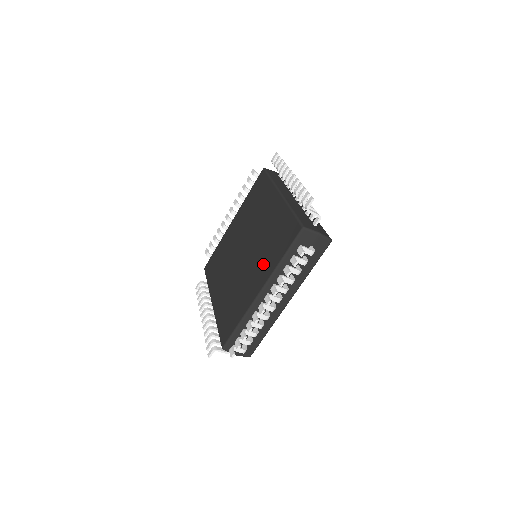
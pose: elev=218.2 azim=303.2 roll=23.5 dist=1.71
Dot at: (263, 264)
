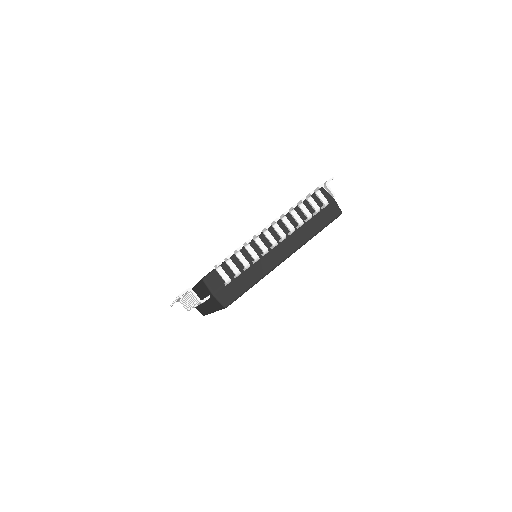
Dot at: occluded
